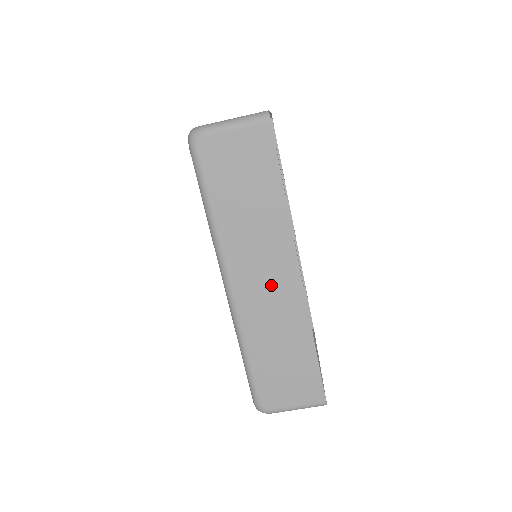
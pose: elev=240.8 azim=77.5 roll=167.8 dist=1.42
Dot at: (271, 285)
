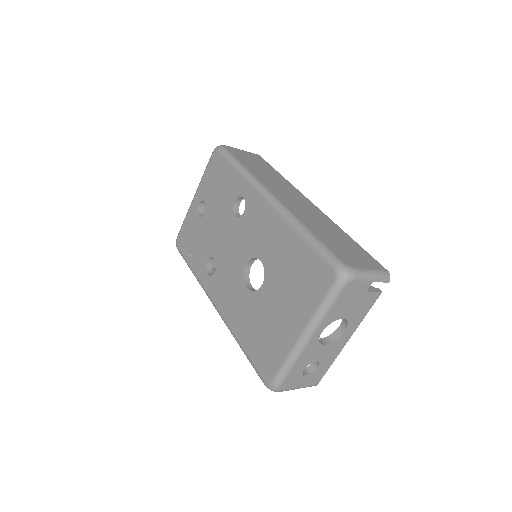
Dot at: occluded
